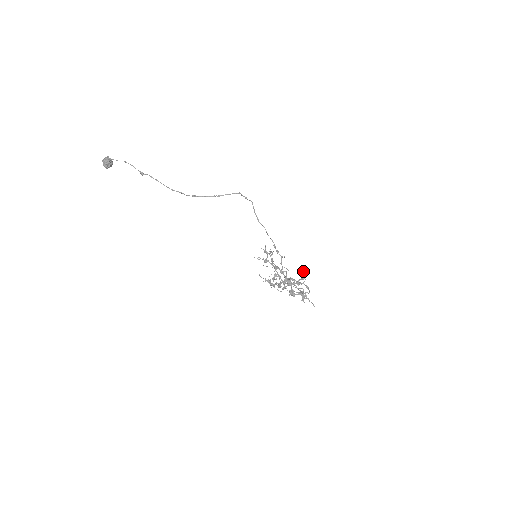
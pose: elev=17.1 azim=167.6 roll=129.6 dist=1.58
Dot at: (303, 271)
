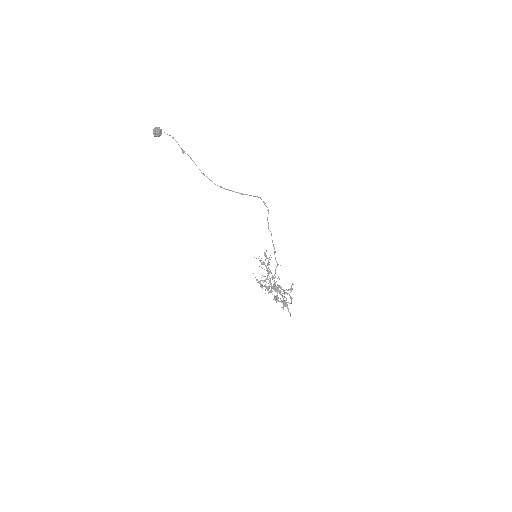
Dot at: occluded
